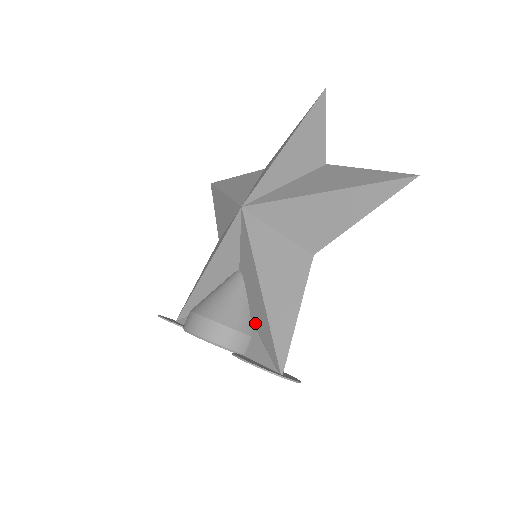
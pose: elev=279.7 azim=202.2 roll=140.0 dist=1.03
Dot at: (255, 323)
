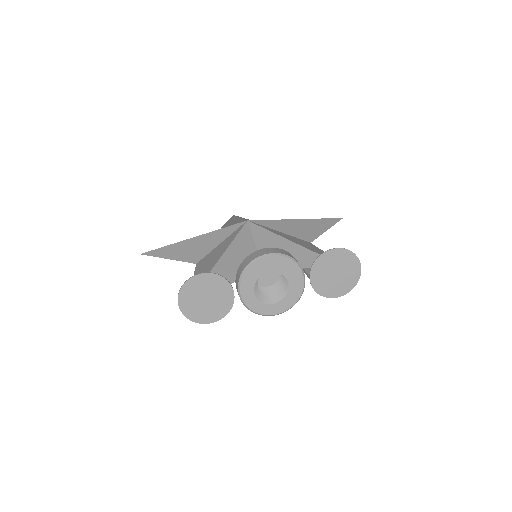
Dot at: occluded
